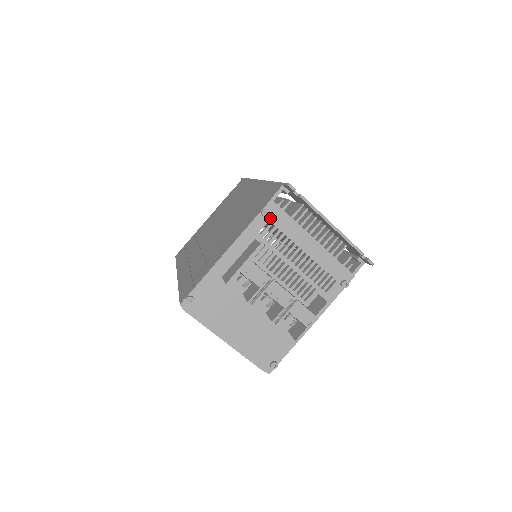
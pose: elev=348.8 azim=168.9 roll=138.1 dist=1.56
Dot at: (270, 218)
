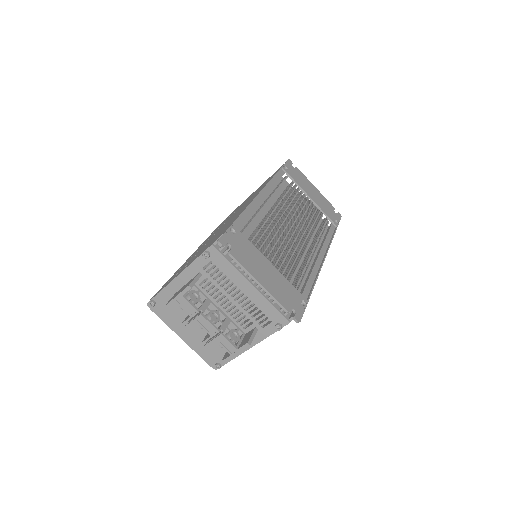
Dot at: (212, 259)
